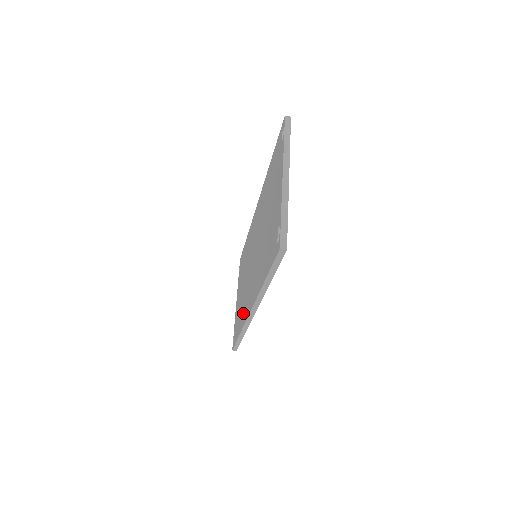
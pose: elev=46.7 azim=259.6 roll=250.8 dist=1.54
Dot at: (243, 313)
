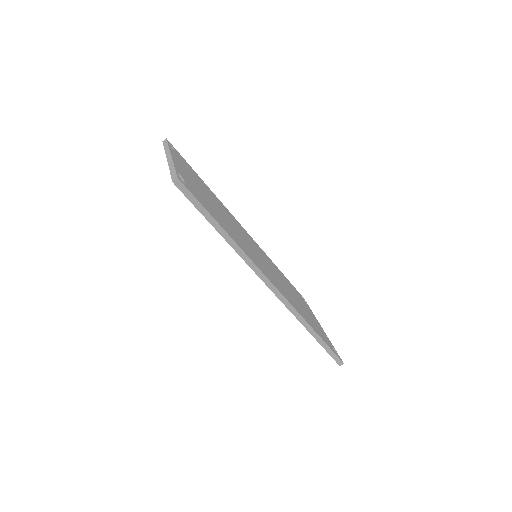
Dot at: occluded
